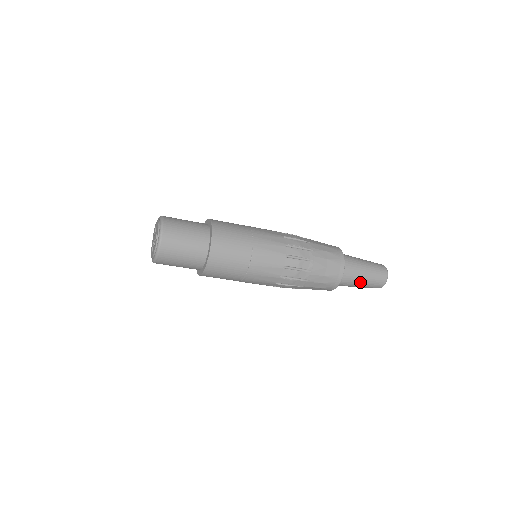
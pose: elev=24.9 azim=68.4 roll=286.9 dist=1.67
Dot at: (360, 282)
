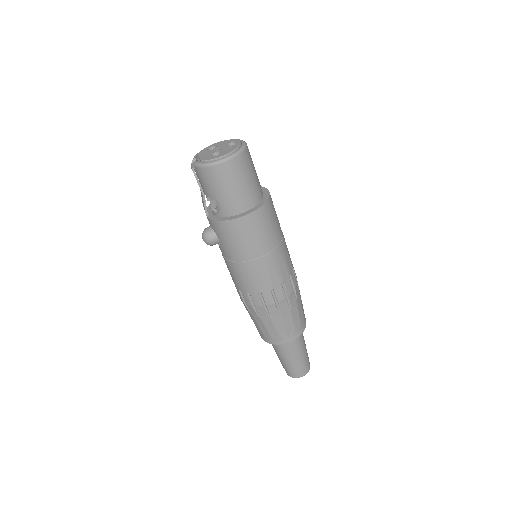
Dot at: (303, 350)
